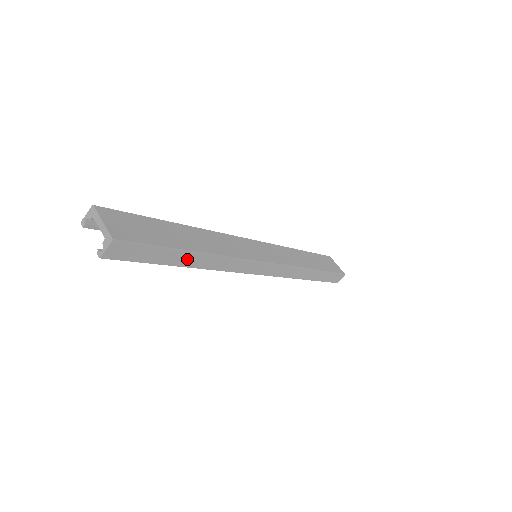
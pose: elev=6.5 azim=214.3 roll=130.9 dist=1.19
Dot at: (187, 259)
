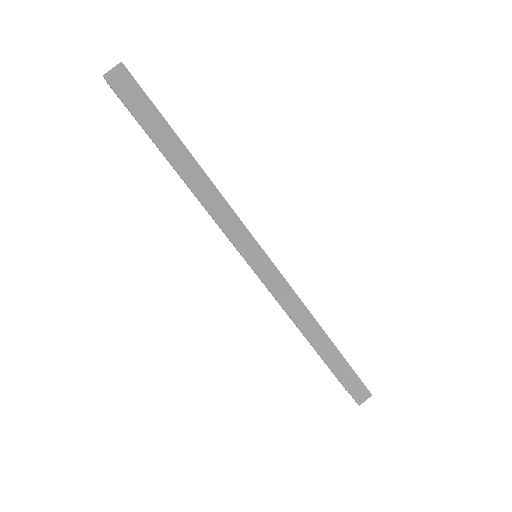
Dot at: (178, 155)
